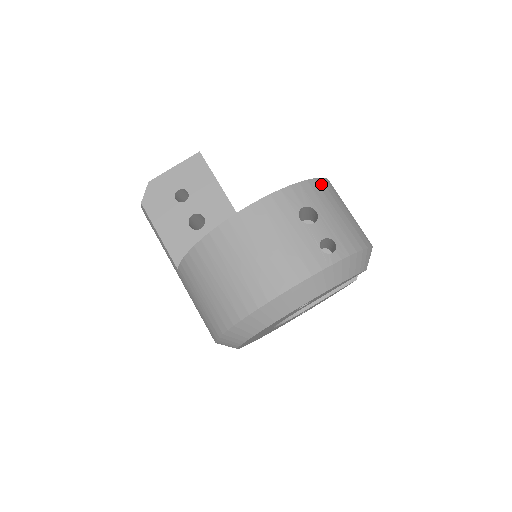
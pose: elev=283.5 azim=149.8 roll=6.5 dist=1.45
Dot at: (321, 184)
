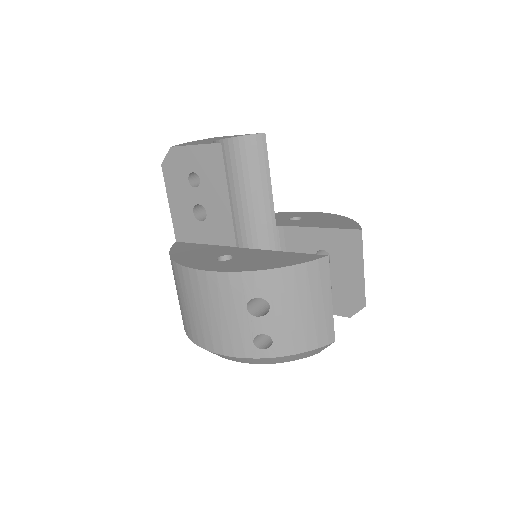
Dot at: (301, 272)
